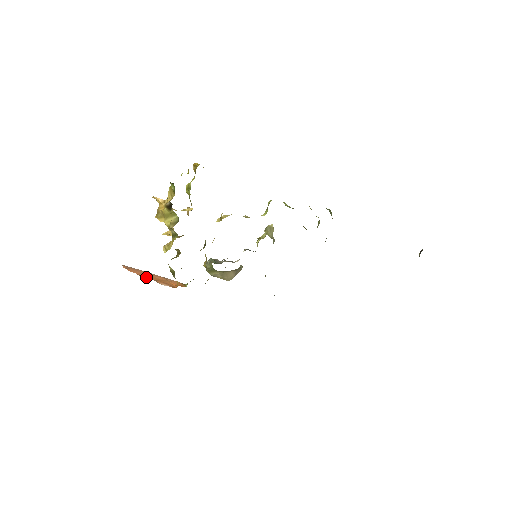
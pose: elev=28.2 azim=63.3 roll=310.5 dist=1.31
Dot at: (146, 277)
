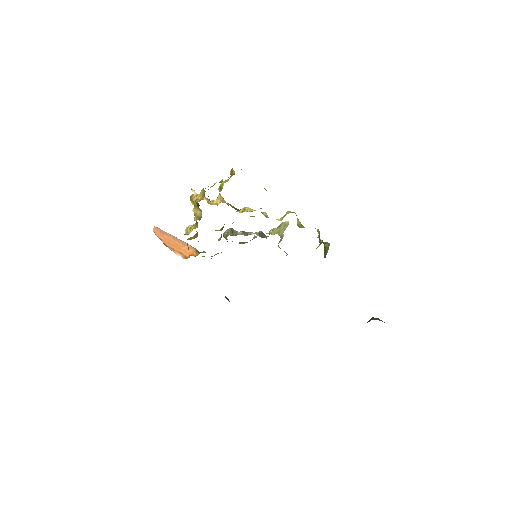
Dot at: (167, 244)
